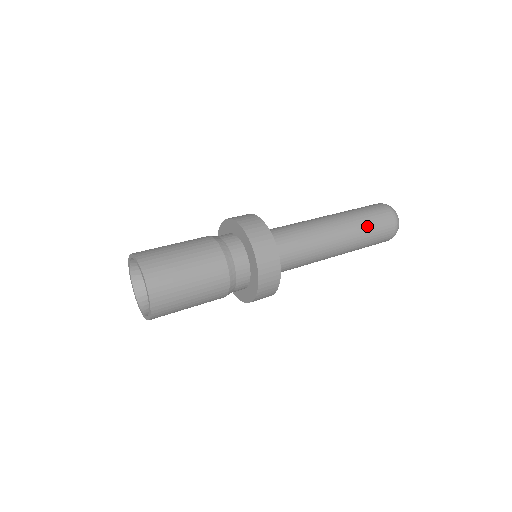
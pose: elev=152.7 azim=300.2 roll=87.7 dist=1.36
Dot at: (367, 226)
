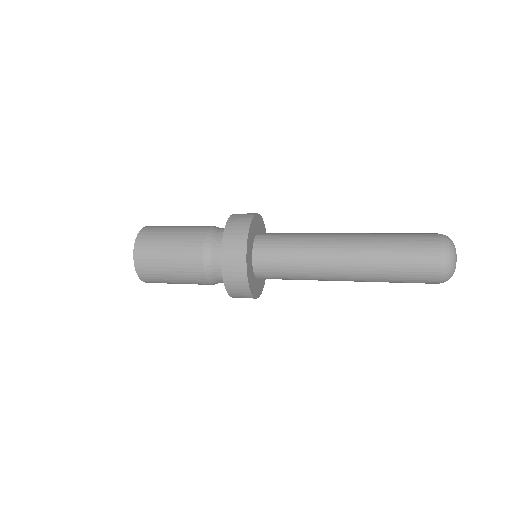
Dot at: (391, 262)
